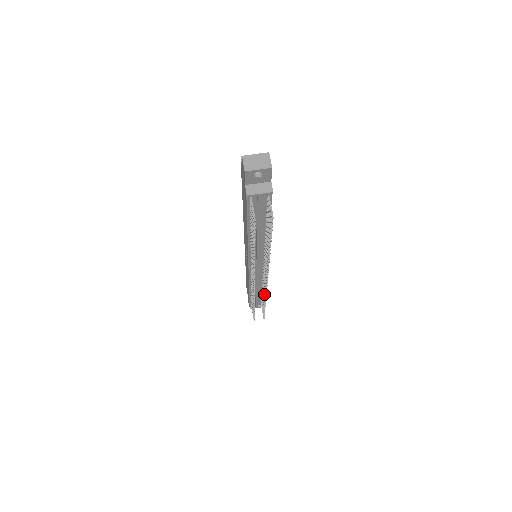
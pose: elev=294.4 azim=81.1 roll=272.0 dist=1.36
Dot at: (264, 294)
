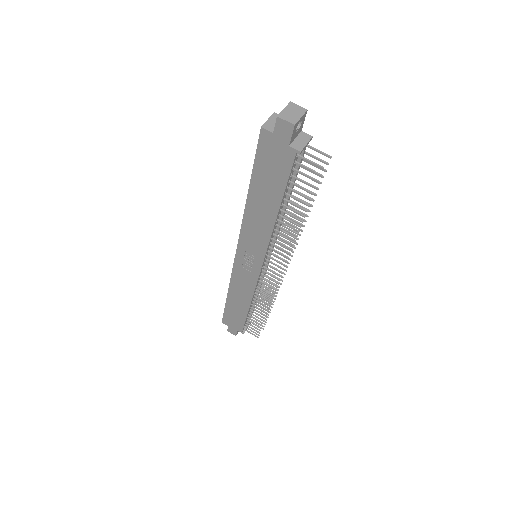
Dot at: occluded
